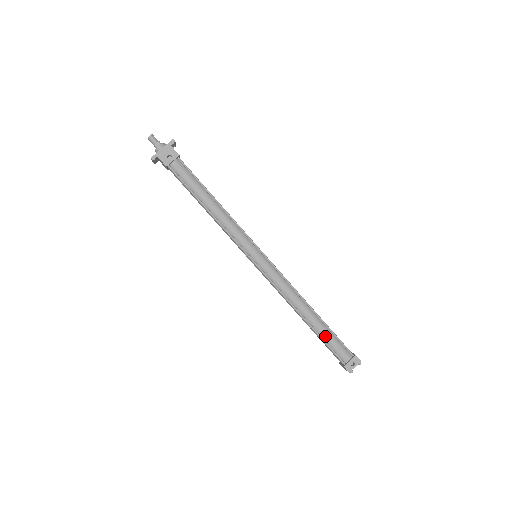
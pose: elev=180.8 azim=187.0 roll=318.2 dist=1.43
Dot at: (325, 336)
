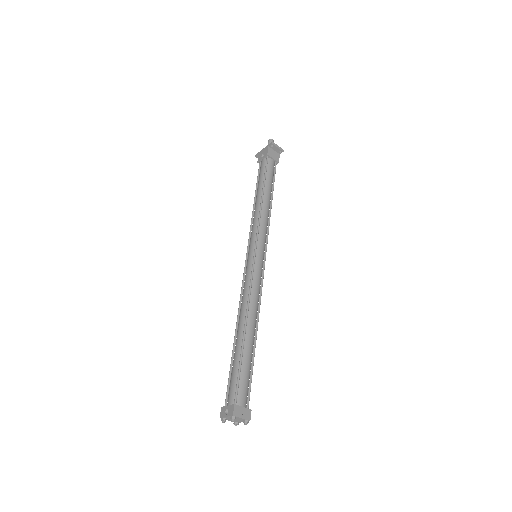
Dot at: (234, 362)
